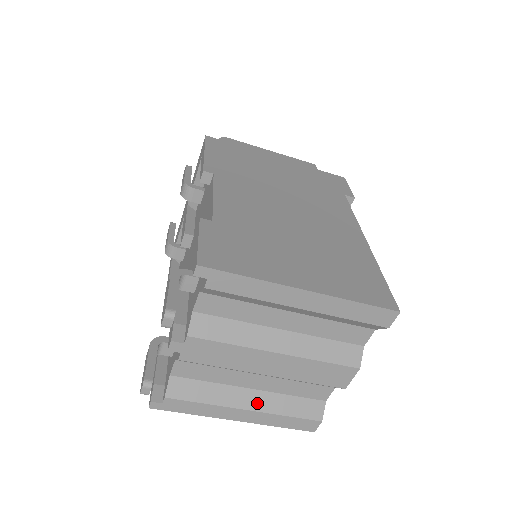
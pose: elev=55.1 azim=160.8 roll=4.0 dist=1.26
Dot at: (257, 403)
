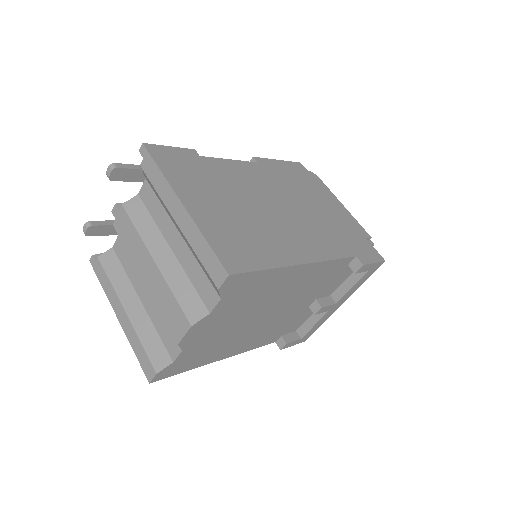
Dot at: (134, 313)
